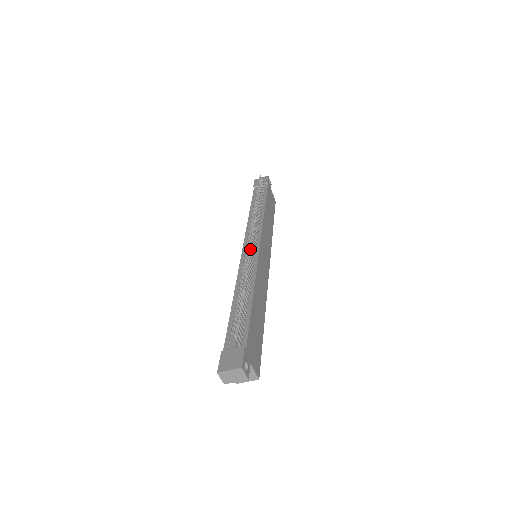
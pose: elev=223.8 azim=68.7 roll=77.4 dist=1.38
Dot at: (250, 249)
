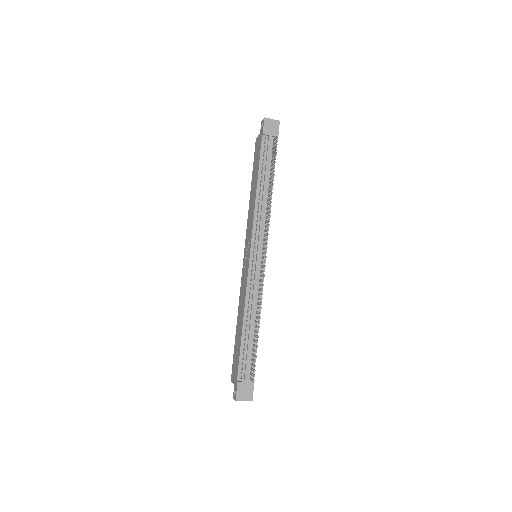
Dot at: (264, 275)
